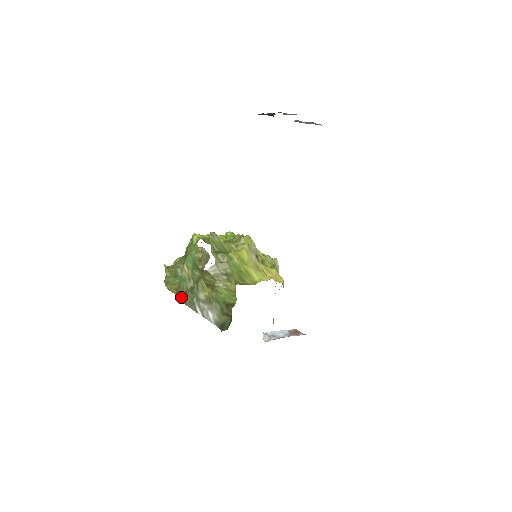
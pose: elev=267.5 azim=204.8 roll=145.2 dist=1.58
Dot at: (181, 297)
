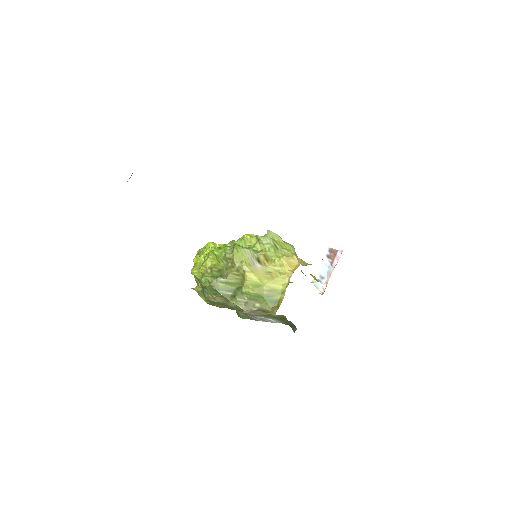
Dot at: occluded
